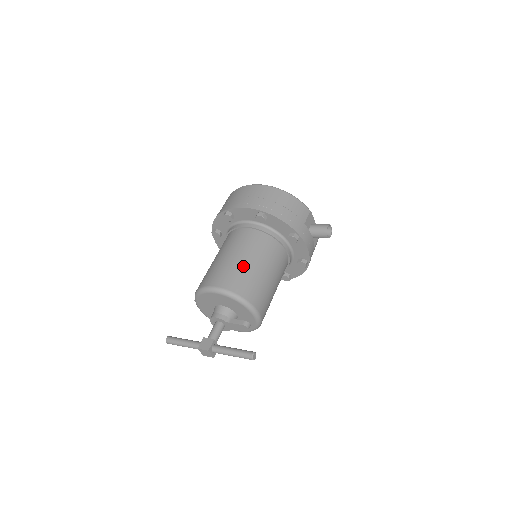
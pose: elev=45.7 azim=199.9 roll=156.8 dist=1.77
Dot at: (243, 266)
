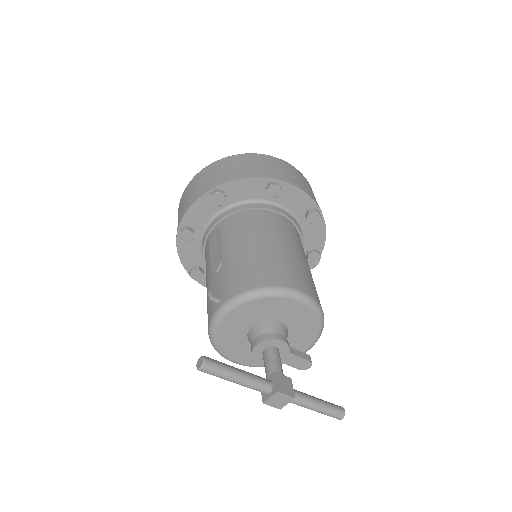
Dot at: (311, 274)
